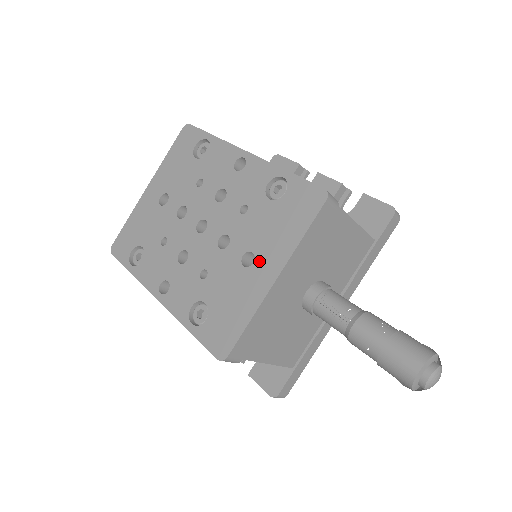
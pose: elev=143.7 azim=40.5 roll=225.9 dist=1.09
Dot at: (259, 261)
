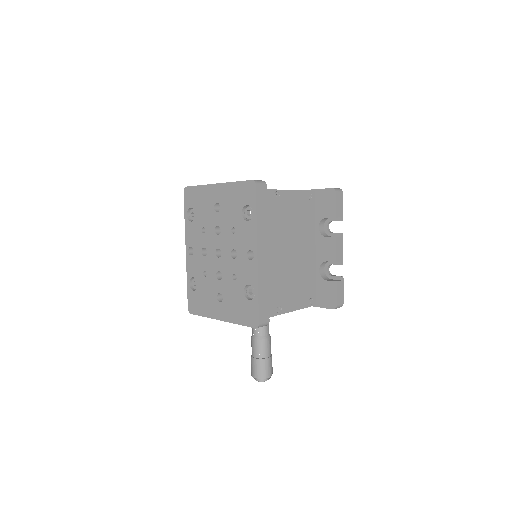
Dot at: (222, 305)
